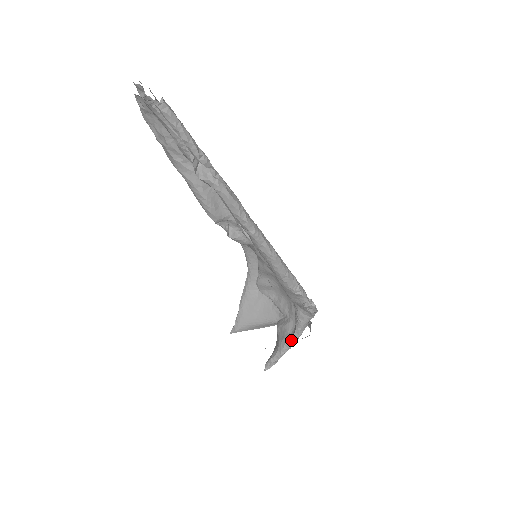
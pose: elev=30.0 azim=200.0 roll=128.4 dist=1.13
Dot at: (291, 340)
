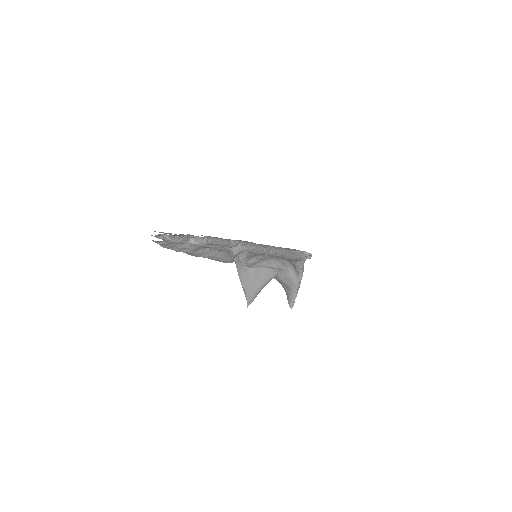
Dot at: (299, 281)
